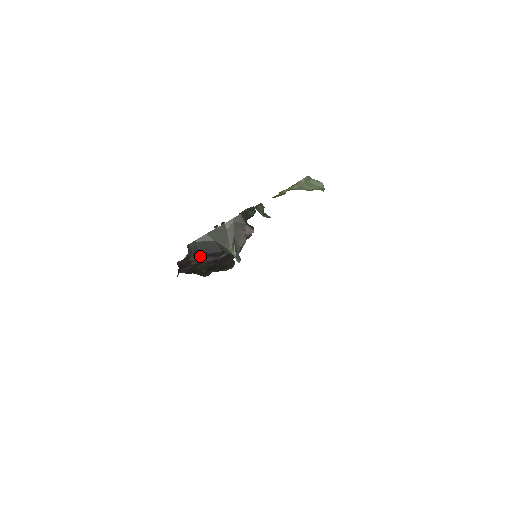
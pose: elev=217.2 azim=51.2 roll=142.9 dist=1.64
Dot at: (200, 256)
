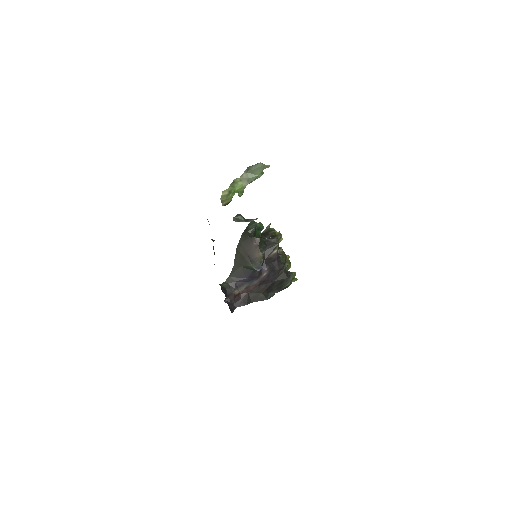
Dot at: (243, 285)
